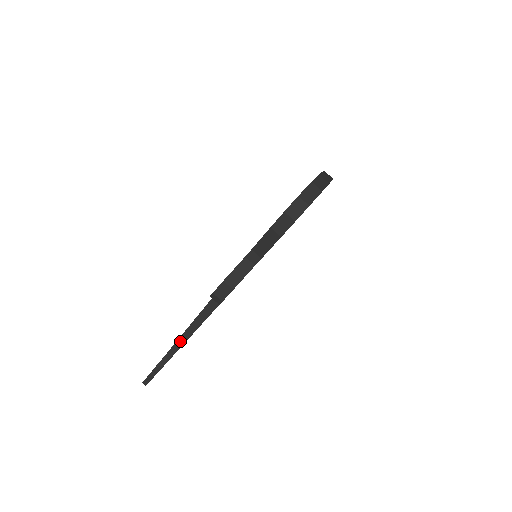
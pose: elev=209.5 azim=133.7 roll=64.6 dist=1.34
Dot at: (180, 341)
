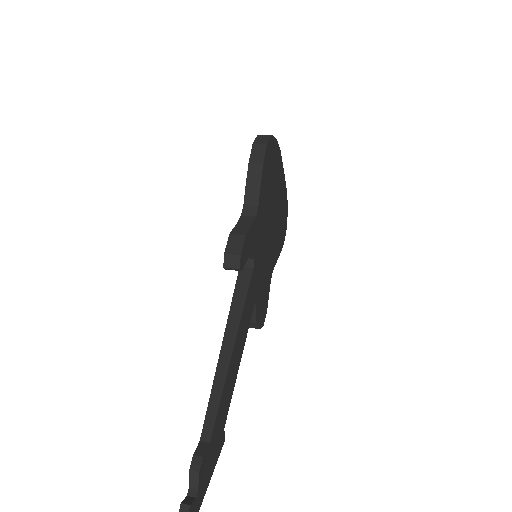
Dot at: (214, 397)
